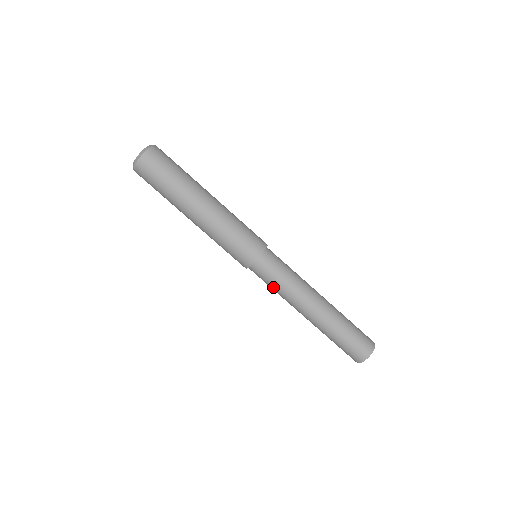
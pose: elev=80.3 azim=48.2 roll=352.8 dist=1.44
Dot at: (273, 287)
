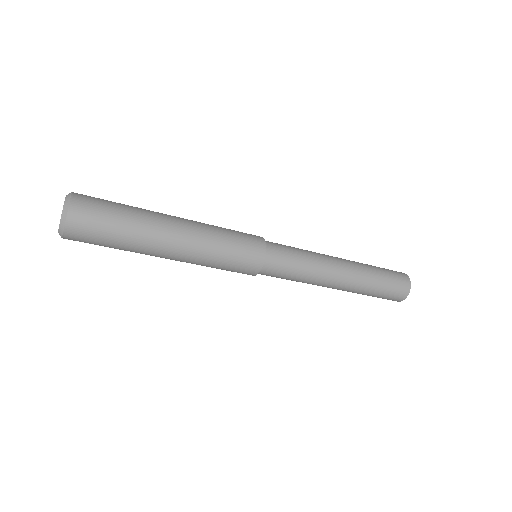
Dot at: occluded
